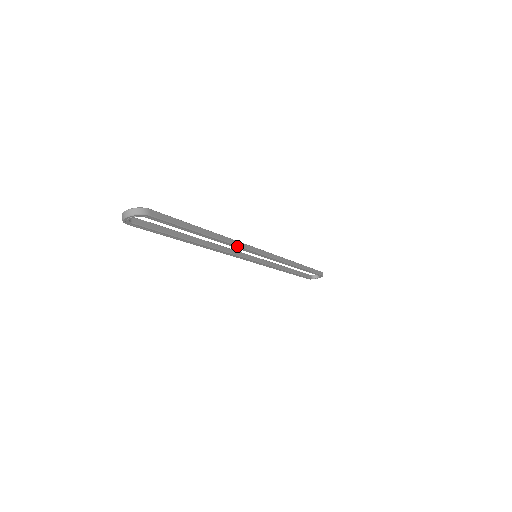
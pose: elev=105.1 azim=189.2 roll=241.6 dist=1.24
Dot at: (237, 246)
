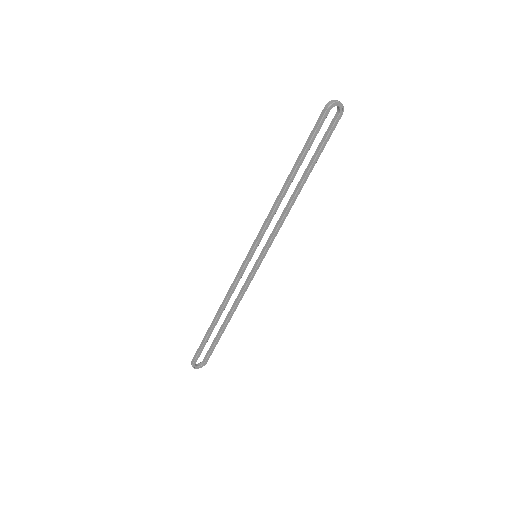
Dot at: occluded
